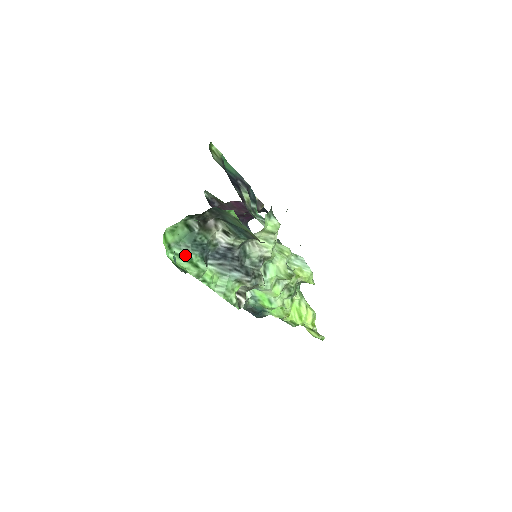
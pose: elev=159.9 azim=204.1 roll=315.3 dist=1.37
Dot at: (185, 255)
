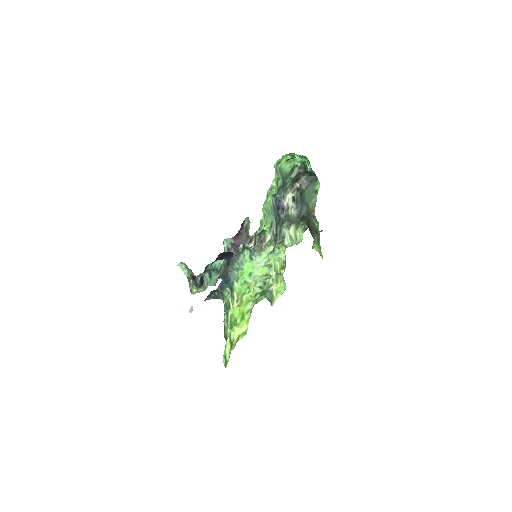
Dot at: (279, 174)
